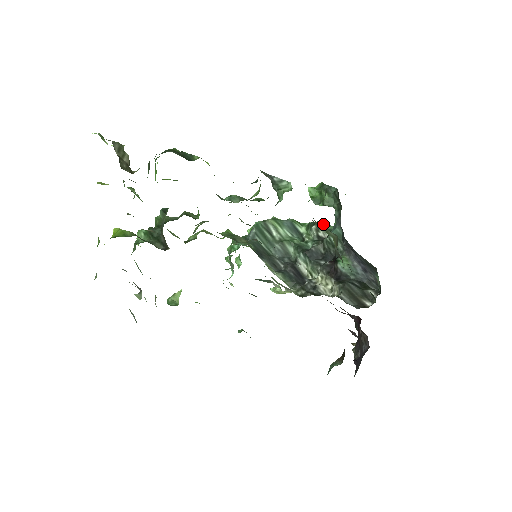
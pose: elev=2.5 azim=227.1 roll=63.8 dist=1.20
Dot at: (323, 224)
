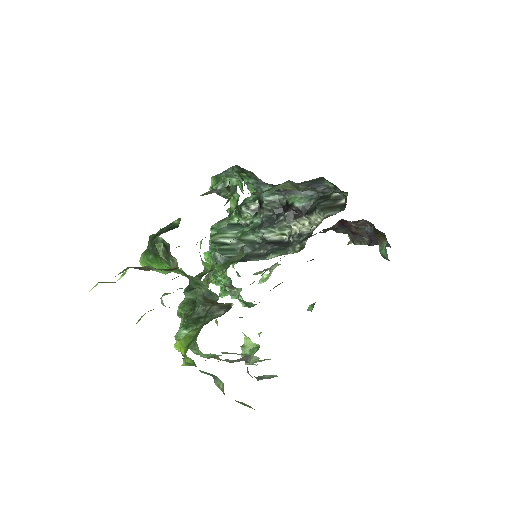
Dot at: (244, 201)
